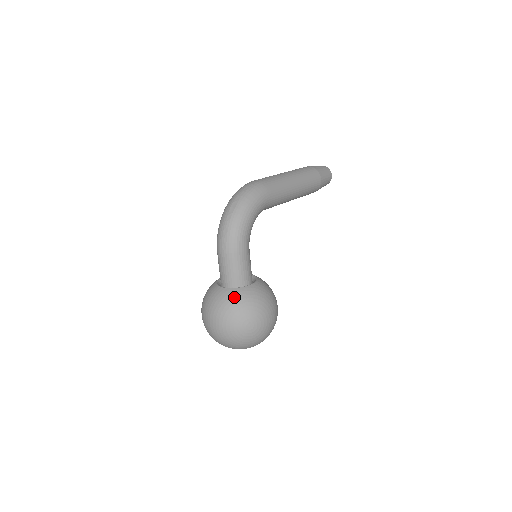
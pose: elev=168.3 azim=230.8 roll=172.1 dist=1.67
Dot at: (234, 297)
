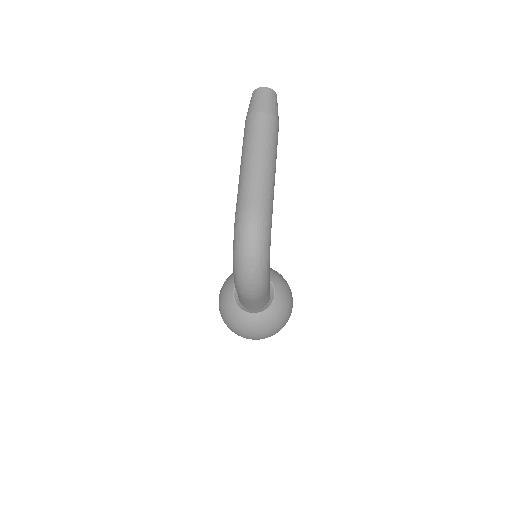
Dot at: (269, 319)
